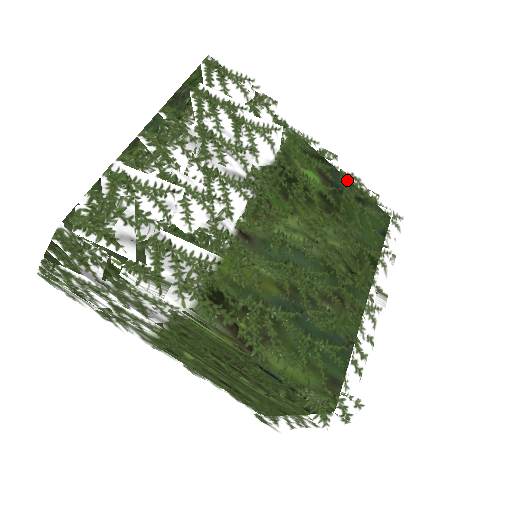
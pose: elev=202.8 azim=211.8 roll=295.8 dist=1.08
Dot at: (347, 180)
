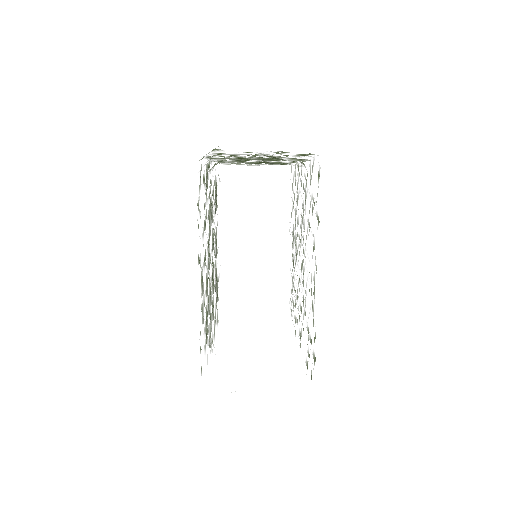
Dot at: occluded
